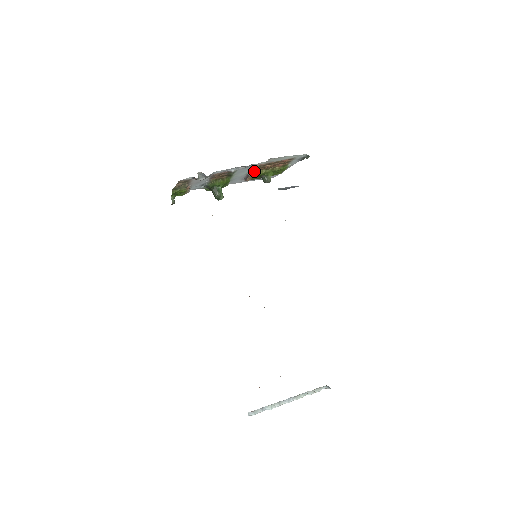
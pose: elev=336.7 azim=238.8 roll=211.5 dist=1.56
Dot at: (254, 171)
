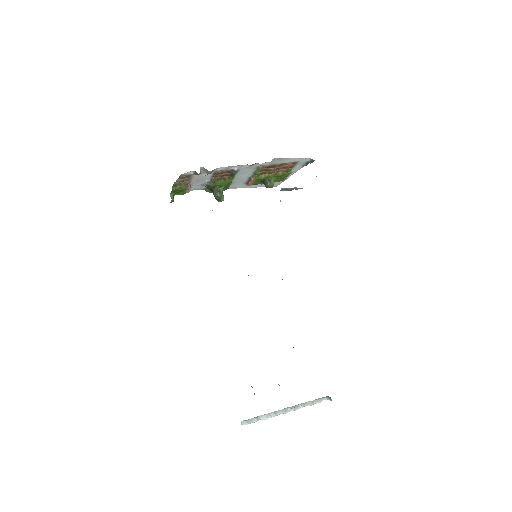
Dot at: (257, 173)
